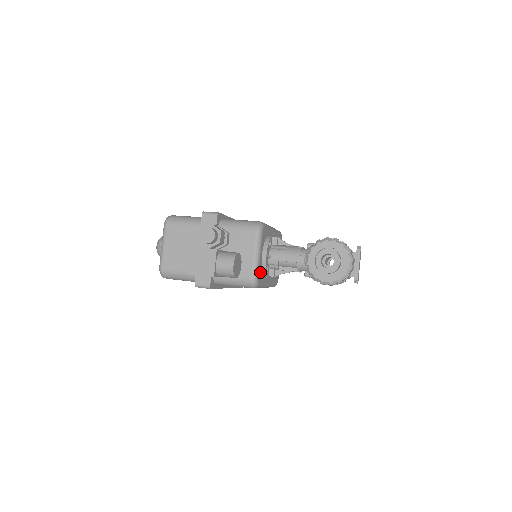
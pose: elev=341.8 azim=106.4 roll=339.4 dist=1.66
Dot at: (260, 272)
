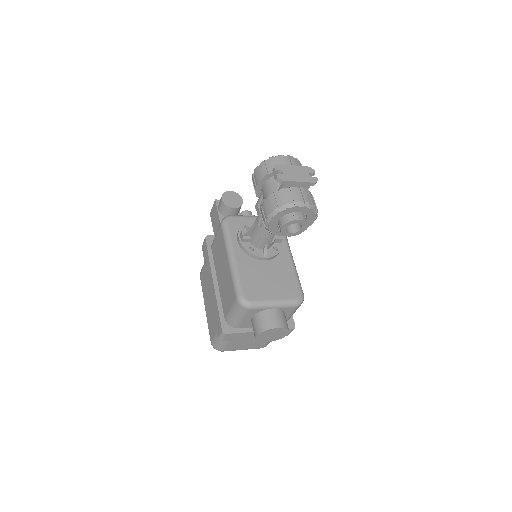
Dot at: (239, 223)
